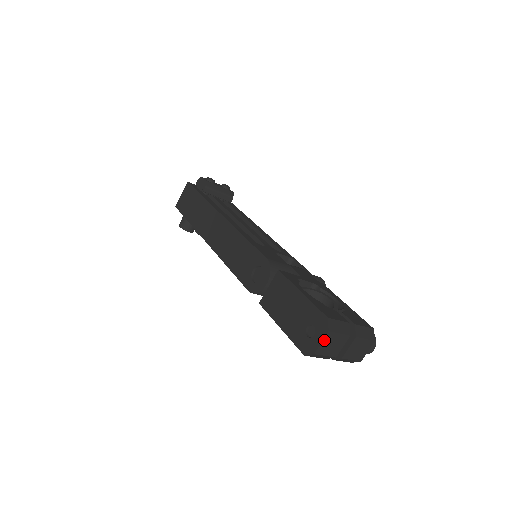
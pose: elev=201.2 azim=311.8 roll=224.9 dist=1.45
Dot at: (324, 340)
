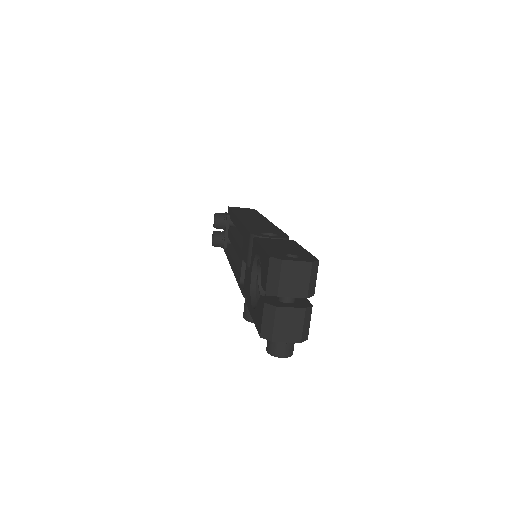
Dot at: (300, 263)
